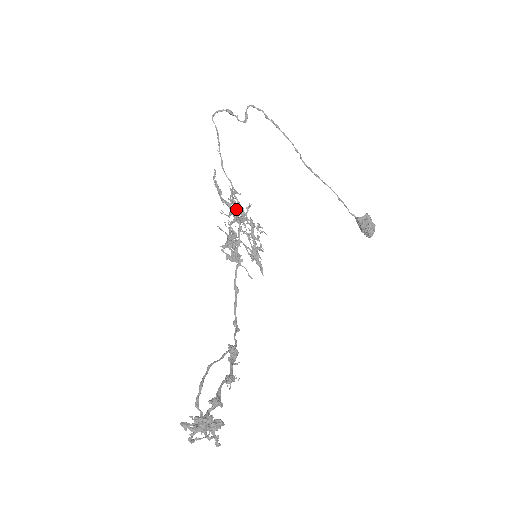
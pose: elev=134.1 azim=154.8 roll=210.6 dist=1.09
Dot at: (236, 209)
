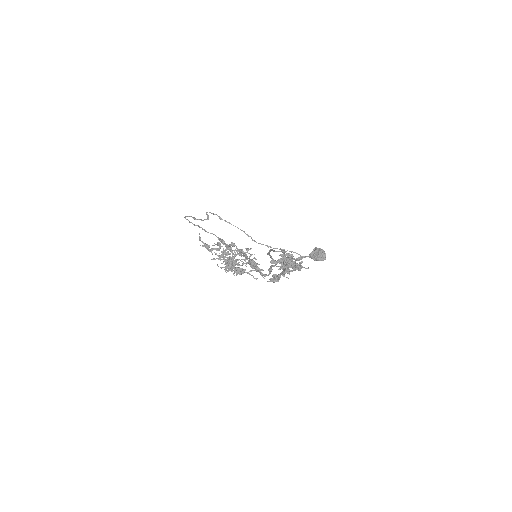
Dot at: (225, 249)
